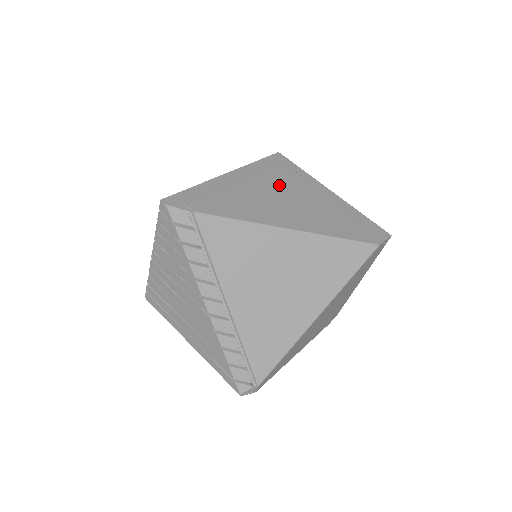
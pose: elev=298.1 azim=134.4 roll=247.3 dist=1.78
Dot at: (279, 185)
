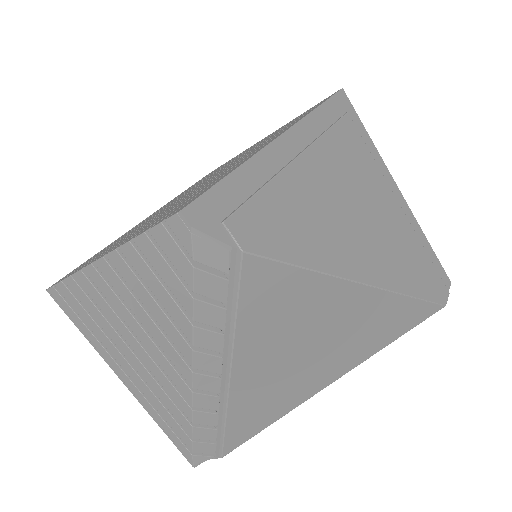
Dot at: (350, 175)
